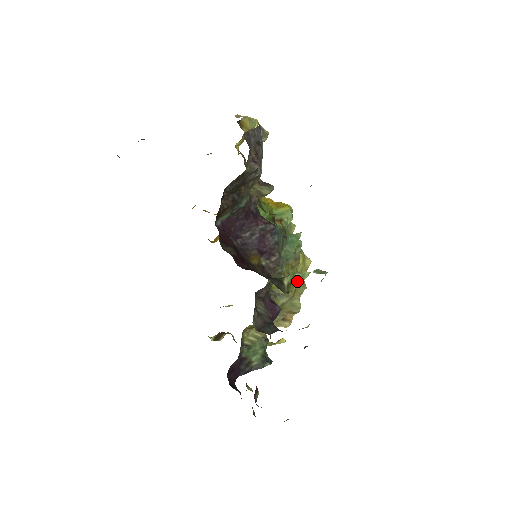
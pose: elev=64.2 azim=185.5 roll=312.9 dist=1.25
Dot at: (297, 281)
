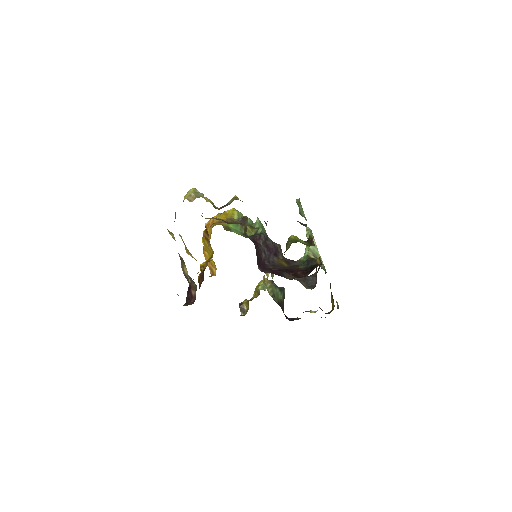
Dot at: (315, 250)
